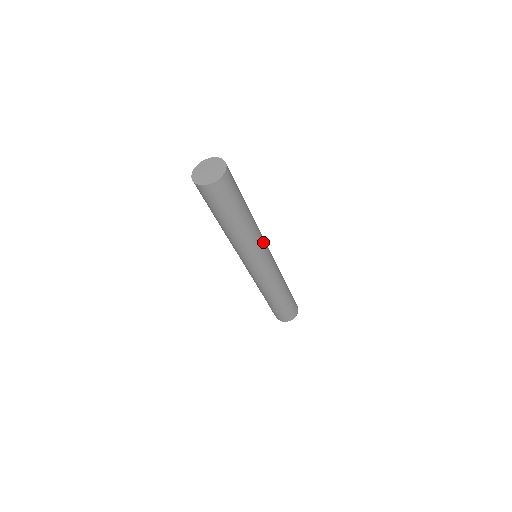
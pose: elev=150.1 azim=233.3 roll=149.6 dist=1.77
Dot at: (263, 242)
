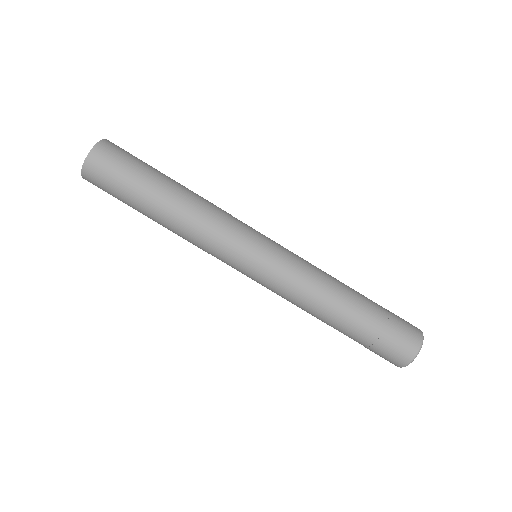
Dot at: (228, 236)
